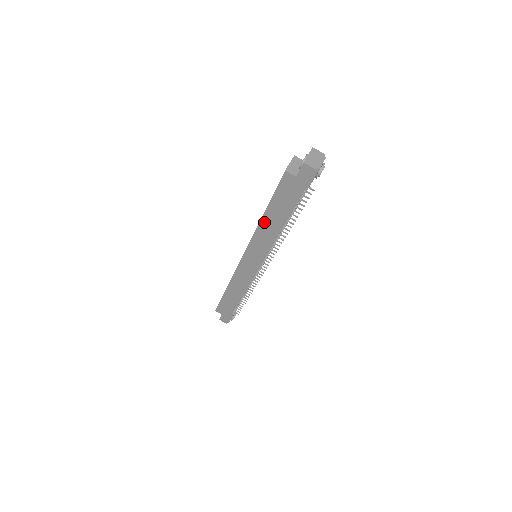
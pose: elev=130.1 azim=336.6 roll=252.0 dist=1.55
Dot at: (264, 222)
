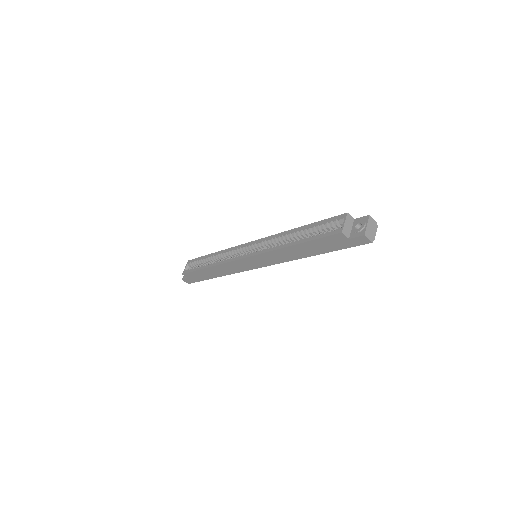
Dot at: (290, 249)
